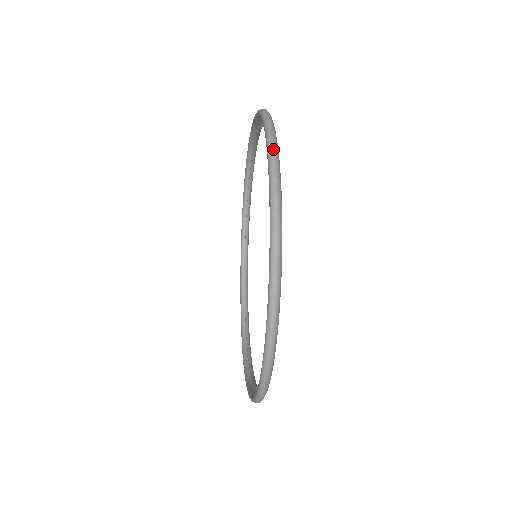
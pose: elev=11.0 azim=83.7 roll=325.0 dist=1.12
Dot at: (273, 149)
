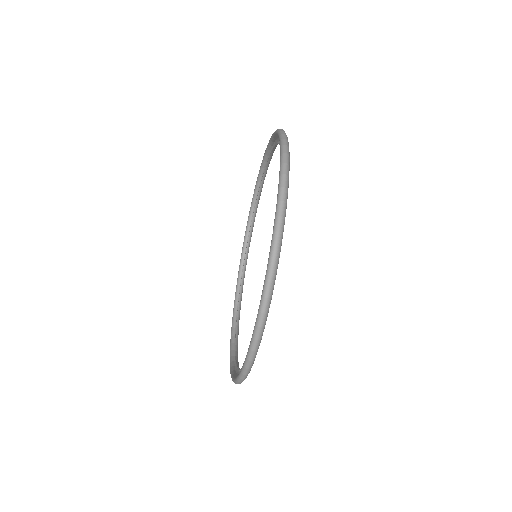
Dot at: (284, 134)
